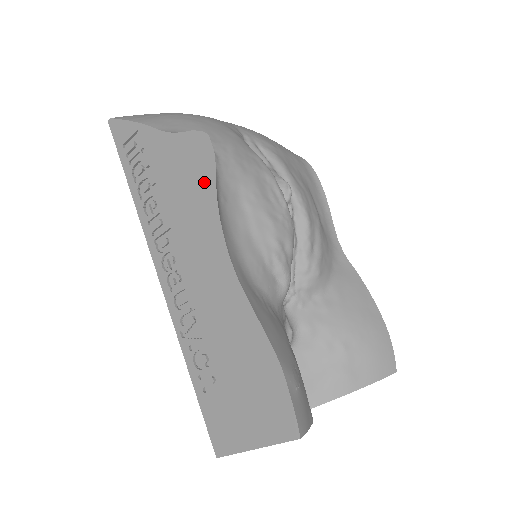
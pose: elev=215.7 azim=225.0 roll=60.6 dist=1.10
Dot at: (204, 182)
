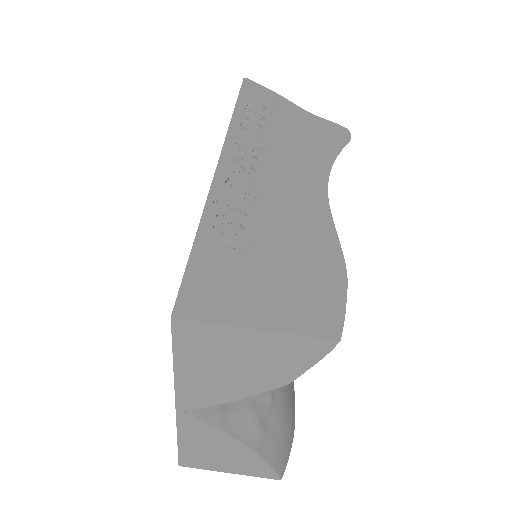
Dot at: (328, 145)
